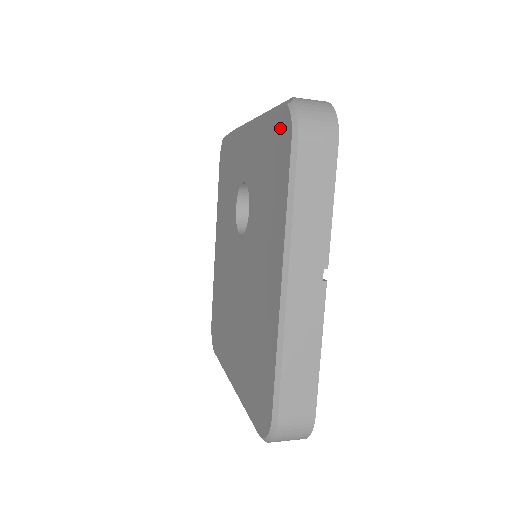
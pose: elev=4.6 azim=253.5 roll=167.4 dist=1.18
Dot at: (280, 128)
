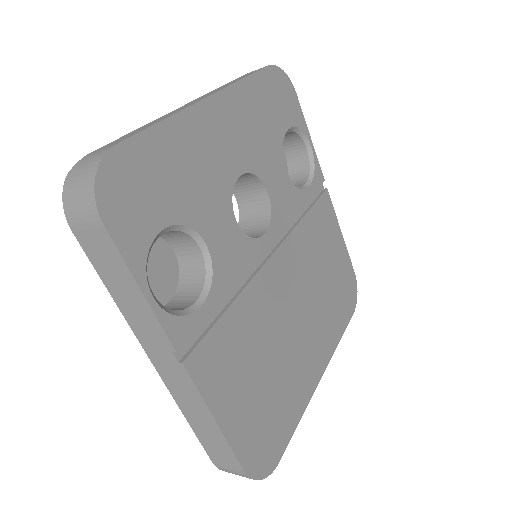
Dot at: occluded
